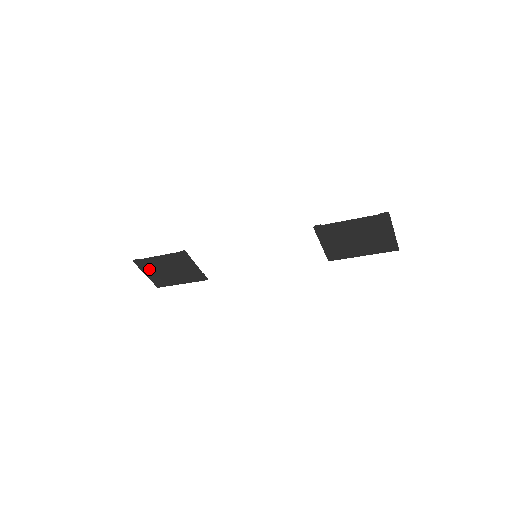
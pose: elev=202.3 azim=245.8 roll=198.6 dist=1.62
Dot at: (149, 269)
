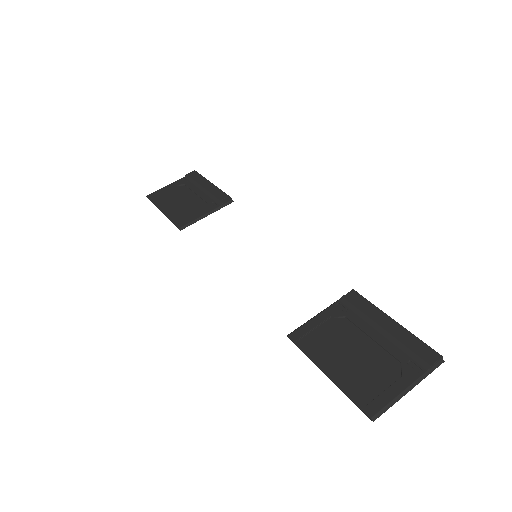
Dot at: (168, 192)
